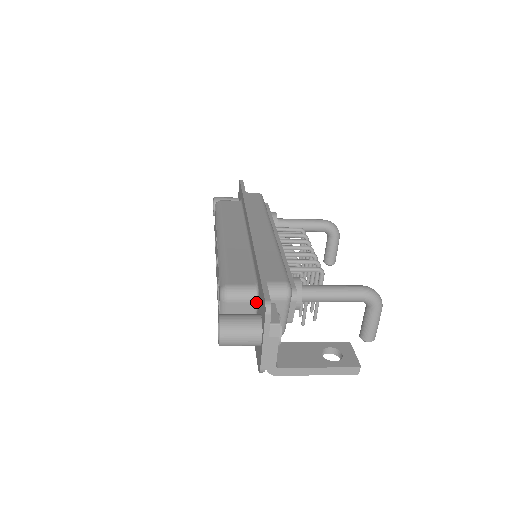
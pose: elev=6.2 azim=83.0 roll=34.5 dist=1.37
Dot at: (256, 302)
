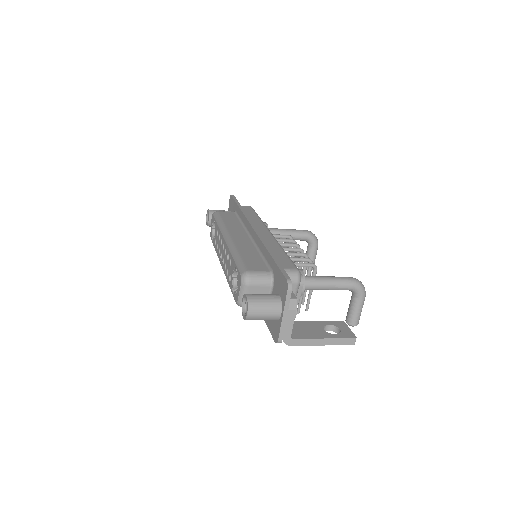
Dot at: (271, 286)
